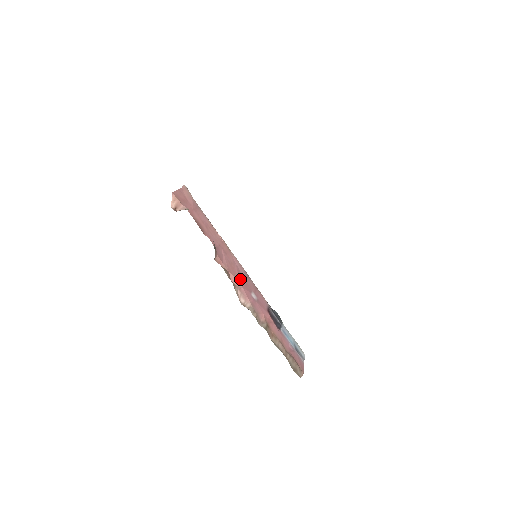
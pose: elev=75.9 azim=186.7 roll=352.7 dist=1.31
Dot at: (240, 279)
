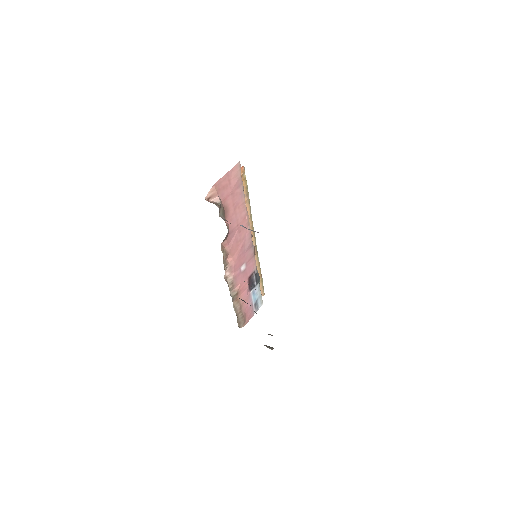
Dot at: (238, 255)
